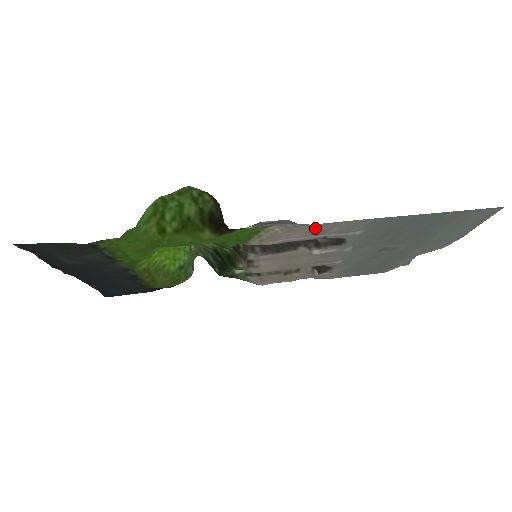
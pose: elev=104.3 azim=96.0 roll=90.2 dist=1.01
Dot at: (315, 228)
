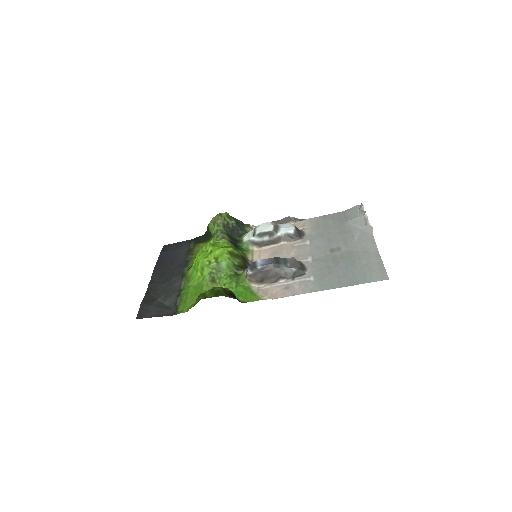
Dot at: (286, 292)
